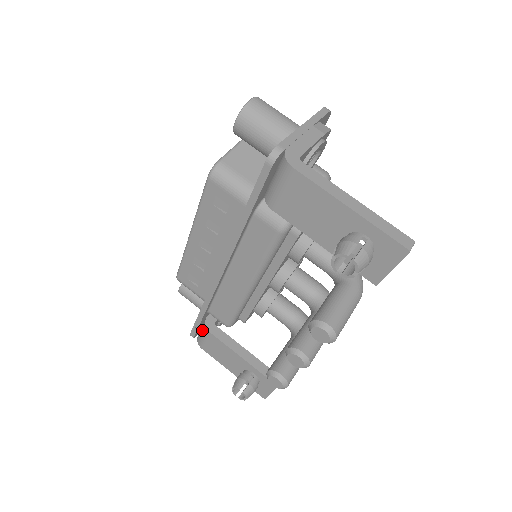
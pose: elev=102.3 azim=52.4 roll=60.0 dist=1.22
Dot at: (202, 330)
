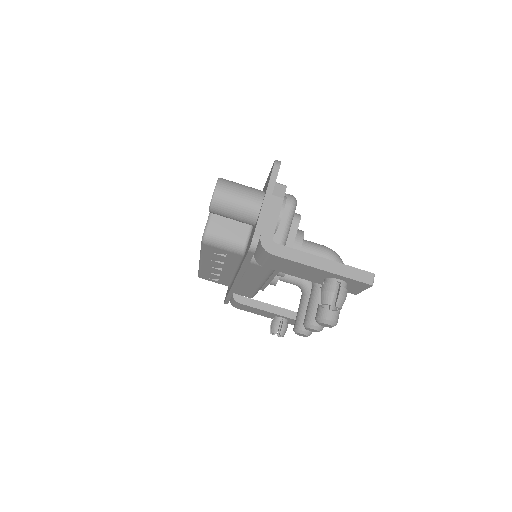
Dot at: (232, 300)
